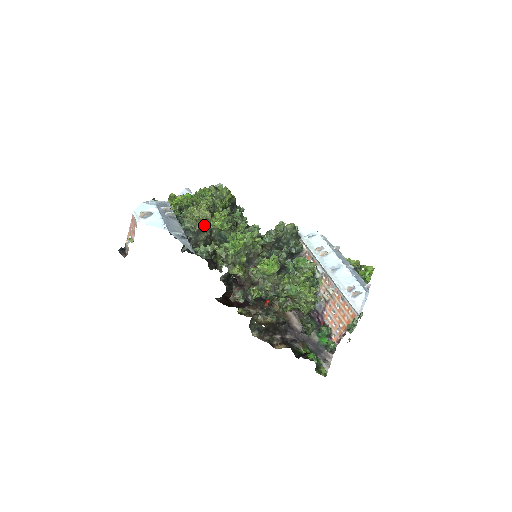
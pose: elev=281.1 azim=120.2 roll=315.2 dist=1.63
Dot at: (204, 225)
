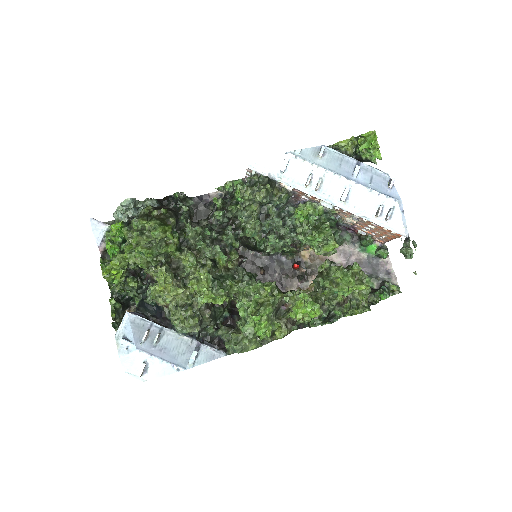
Dot at: (198, 314)
